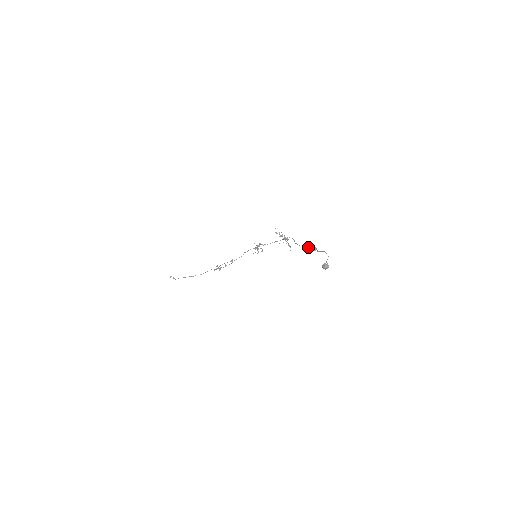
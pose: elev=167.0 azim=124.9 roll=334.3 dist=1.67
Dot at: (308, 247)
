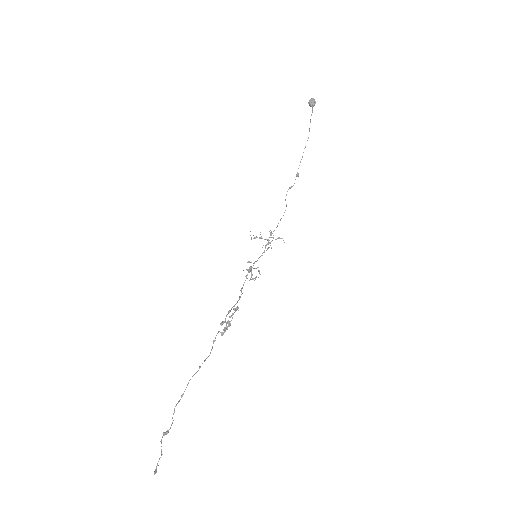
Dot at: (291, 186)
